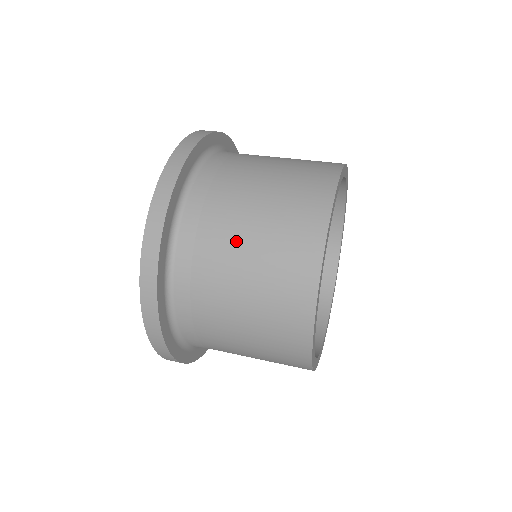
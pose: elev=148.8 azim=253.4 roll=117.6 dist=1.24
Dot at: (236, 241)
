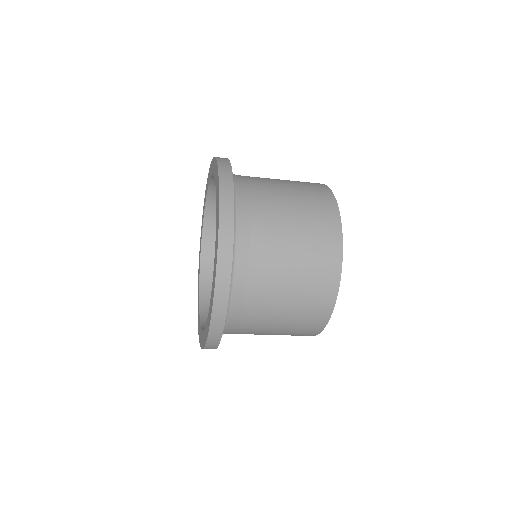
Dot at: occluded
